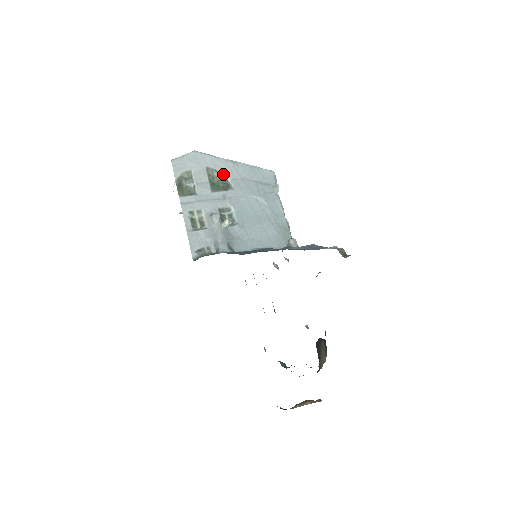
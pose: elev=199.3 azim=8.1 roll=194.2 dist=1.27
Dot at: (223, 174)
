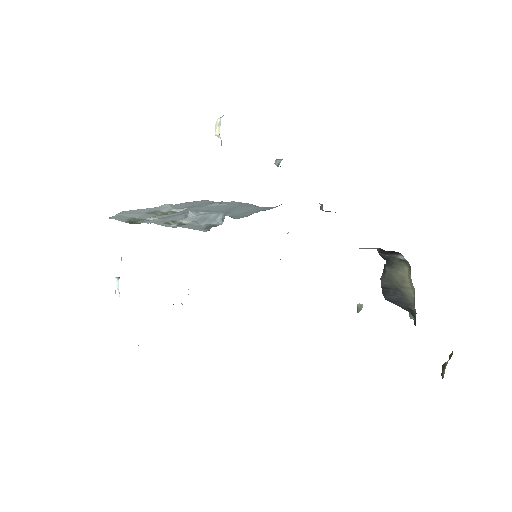
Dot at: (166, 211)
